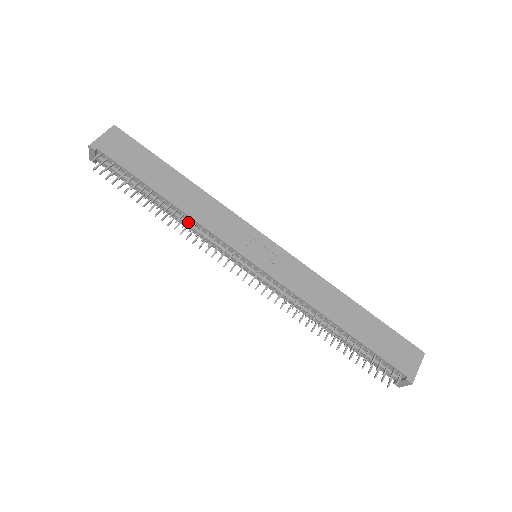
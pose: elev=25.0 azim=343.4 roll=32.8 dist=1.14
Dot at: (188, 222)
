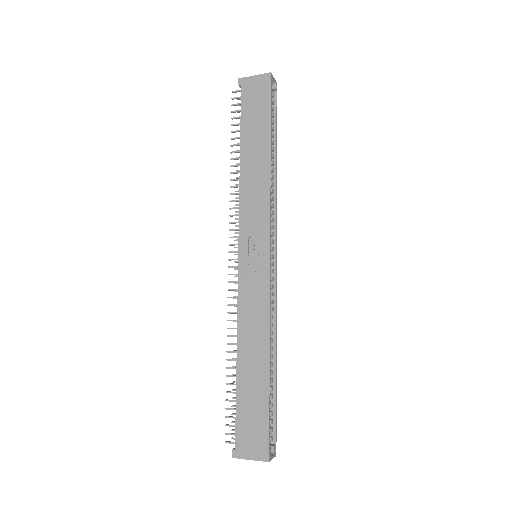
Dot at: occluded
